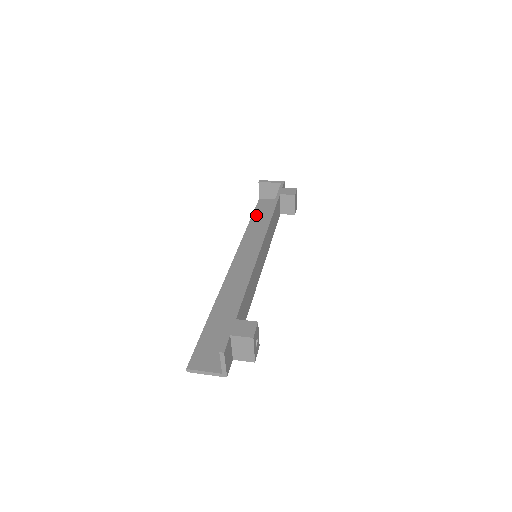
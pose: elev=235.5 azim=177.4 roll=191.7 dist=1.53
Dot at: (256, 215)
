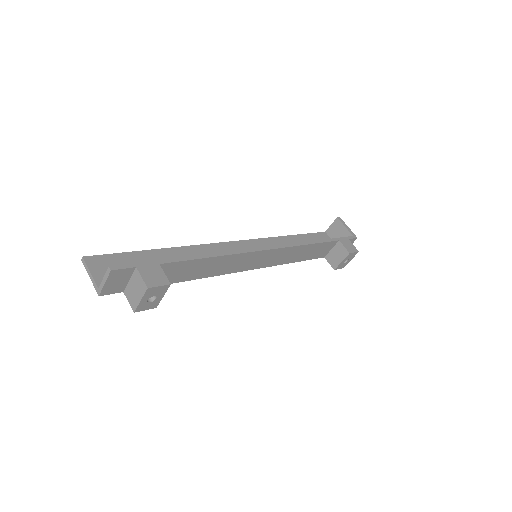
Dot at: (304, 237)
